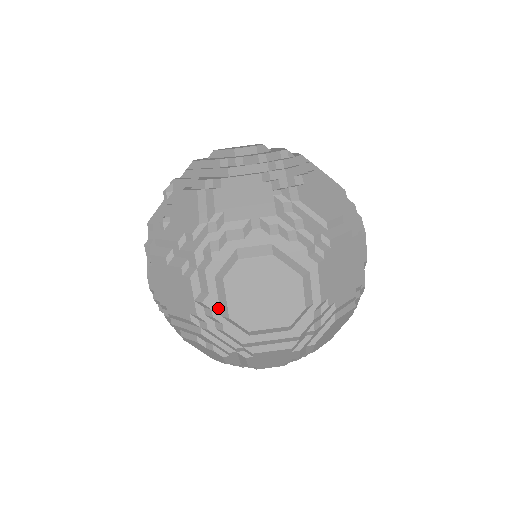
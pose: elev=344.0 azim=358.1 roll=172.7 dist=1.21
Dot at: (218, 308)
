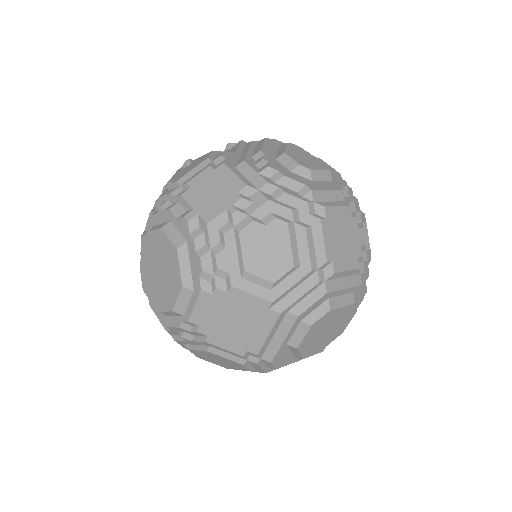
Dot at: occluded
